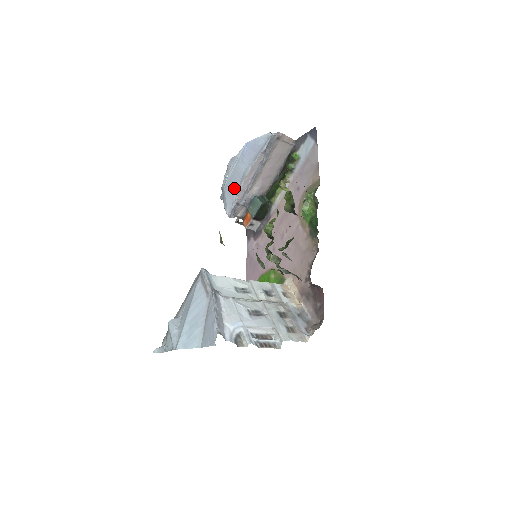
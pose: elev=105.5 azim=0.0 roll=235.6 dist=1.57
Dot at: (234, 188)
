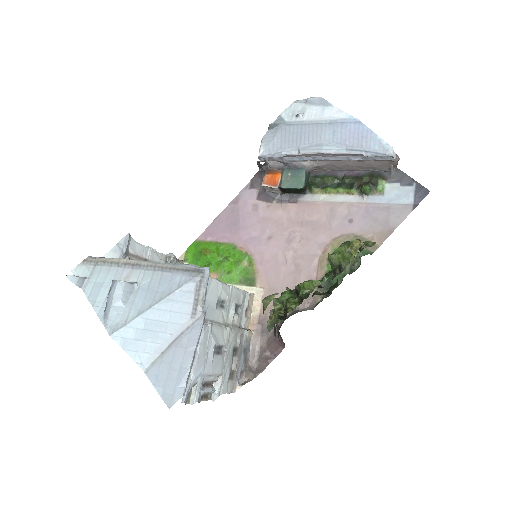
Dot at: (296, 141)
